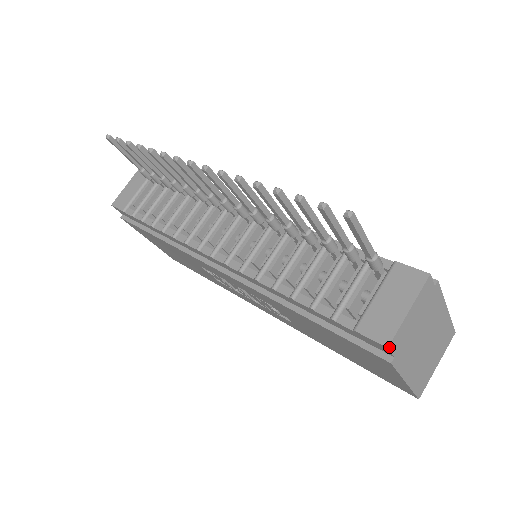
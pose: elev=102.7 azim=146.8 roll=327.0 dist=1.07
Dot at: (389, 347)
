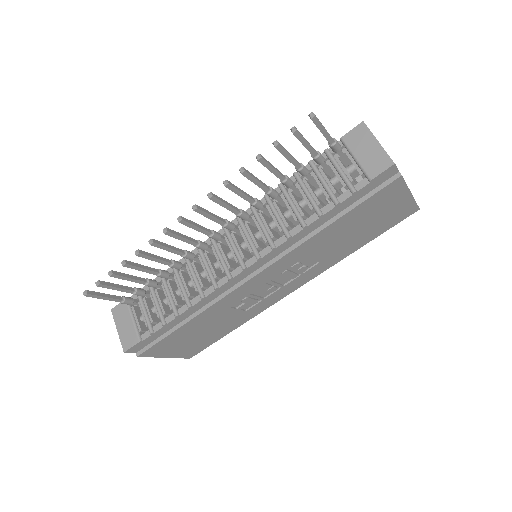
Dot at: (394, 164)
